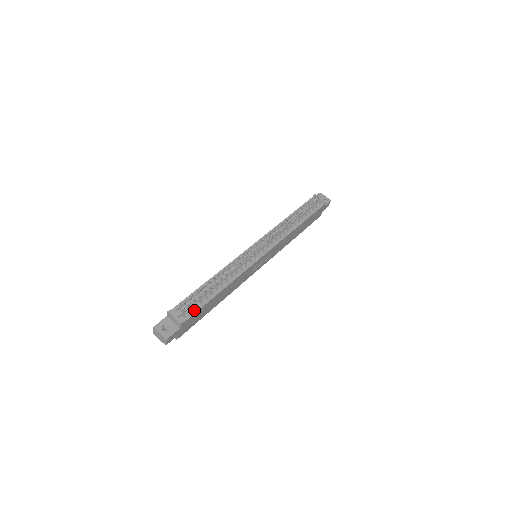
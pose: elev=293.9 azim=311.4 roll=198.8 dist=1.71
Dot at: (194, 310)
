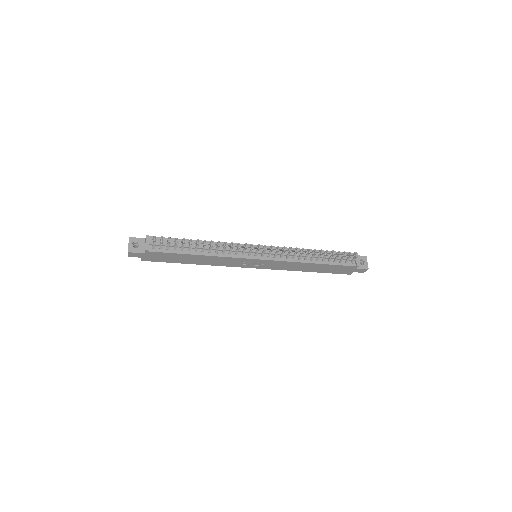
Dot at: (165, 250)
